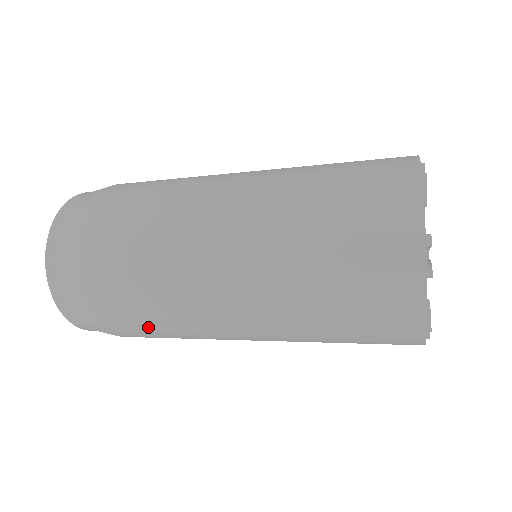
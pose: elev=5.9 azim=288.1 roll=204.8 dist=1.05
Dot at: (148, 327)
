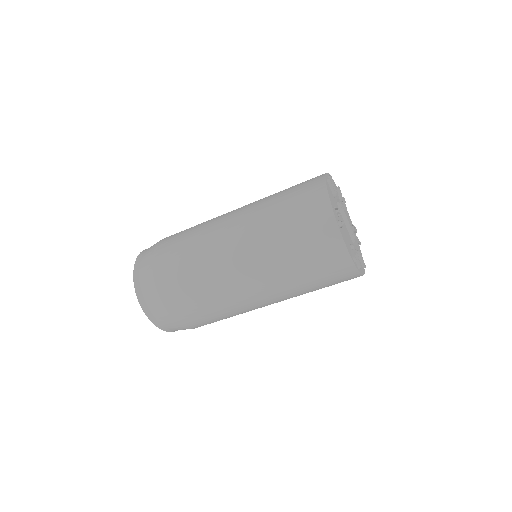
Dot at: (180, 257)
